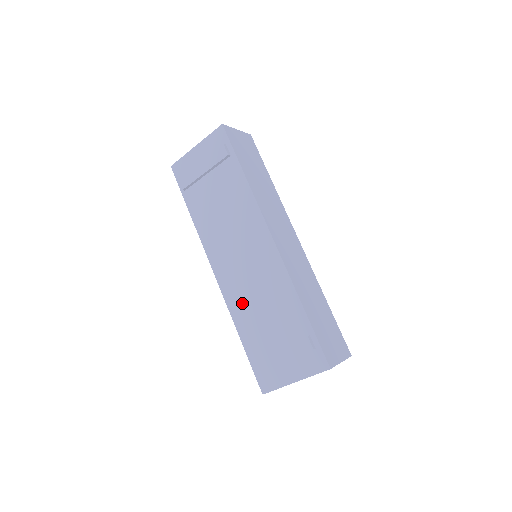
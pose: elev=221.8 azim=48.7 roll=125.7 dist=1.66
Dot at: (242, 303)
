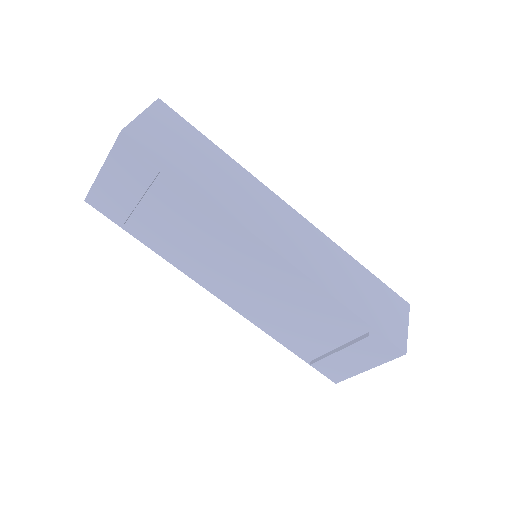
Dot at: (271, 319)
